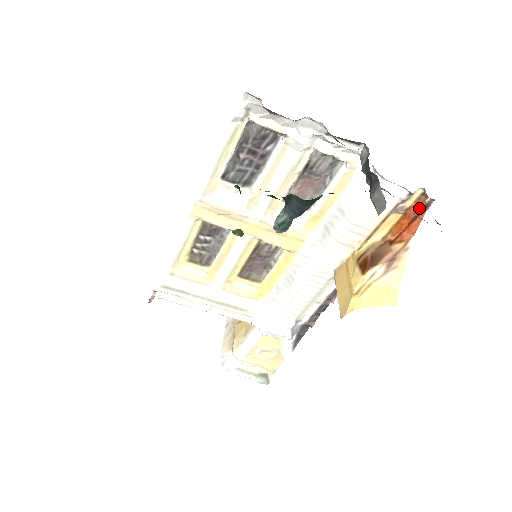
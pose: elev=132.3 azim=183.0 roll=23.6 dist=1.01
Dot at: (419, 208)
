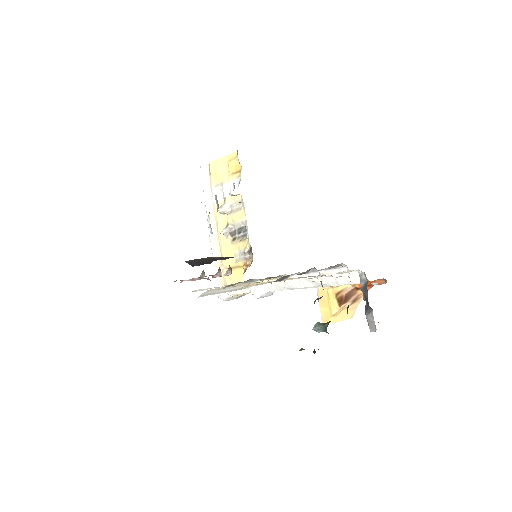
Dot at: (380, 284)
